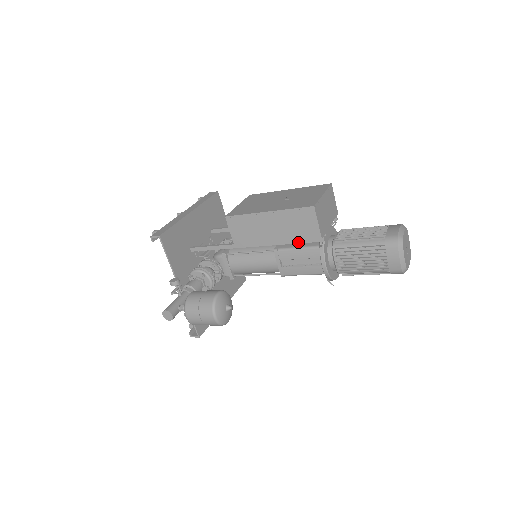
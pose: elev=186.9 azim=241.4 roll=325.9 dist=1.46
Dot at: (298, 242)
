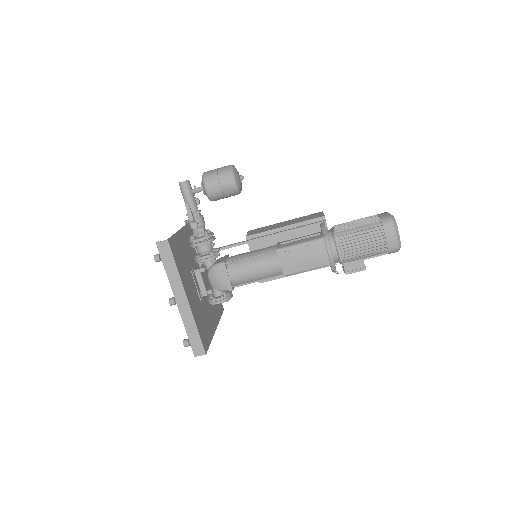
Dot at: (303, 226)
